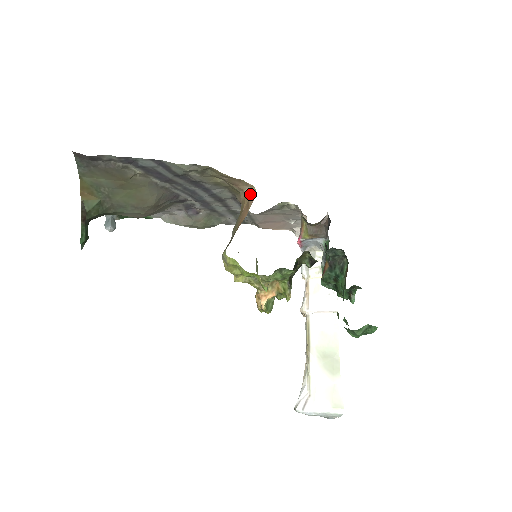
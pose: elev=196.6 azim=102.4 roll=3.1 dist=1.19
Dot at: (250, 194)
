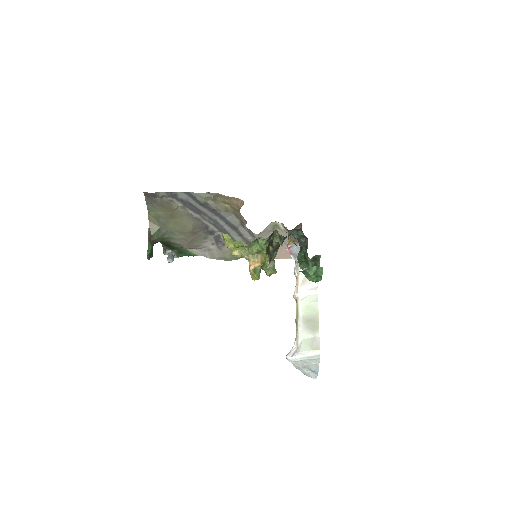
Dot at: (241, 205)
